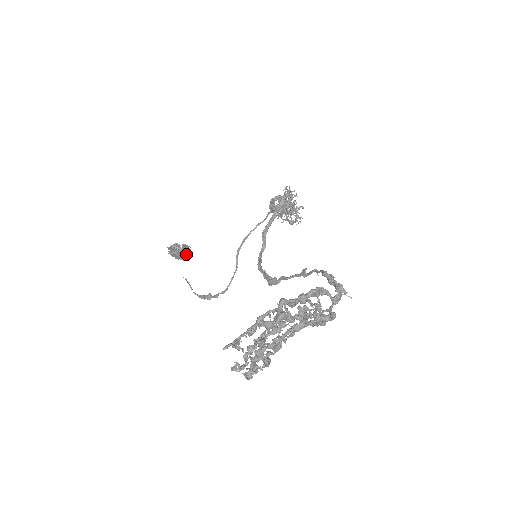
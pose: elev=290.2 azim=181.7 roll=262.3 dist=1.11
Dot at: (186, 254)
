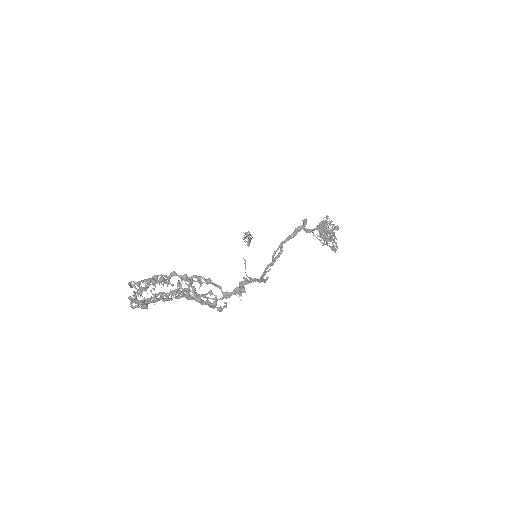
Dot at: (250, 242)
